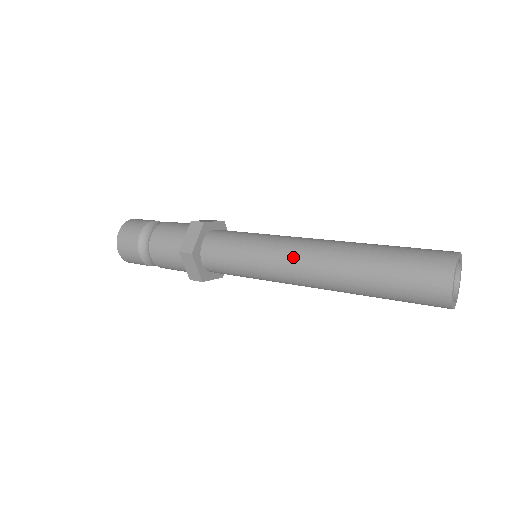
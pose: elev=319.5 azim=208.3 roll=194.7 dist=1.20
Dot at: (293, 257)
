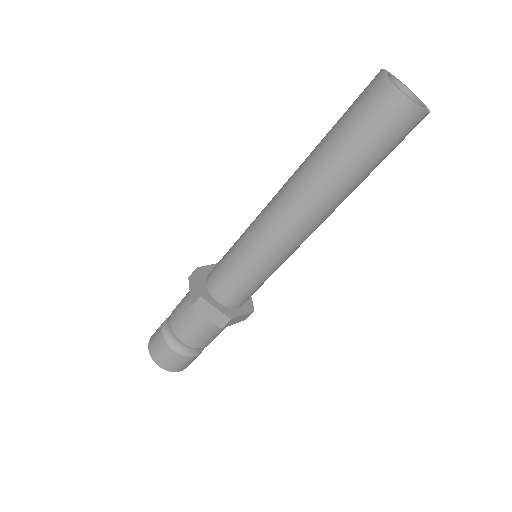
Dot at: (271, 214)
